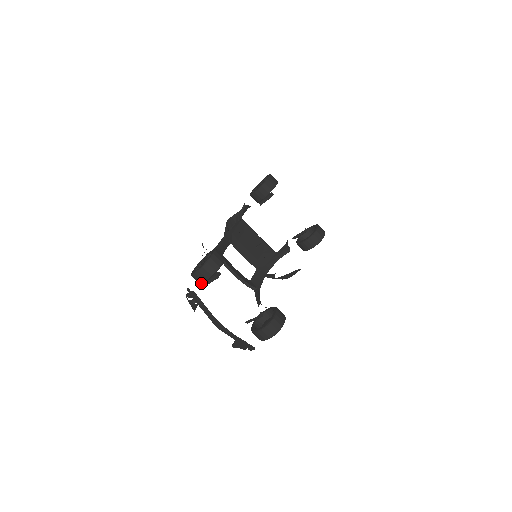
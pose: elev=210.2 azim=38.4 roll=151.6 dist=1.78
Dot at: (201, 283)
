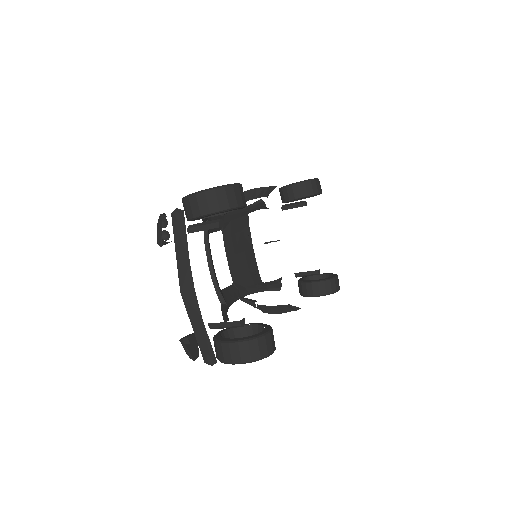
Dot at: (193, 216)
